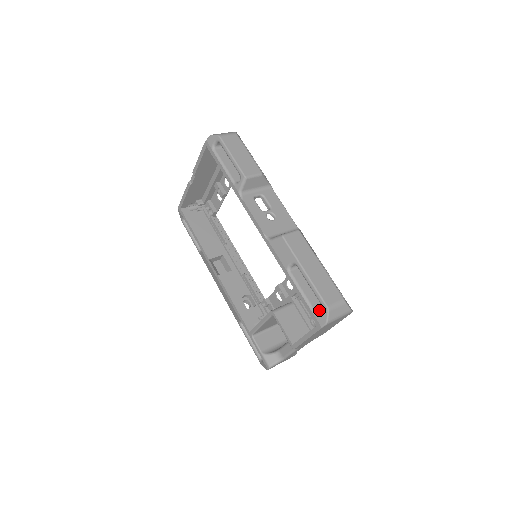
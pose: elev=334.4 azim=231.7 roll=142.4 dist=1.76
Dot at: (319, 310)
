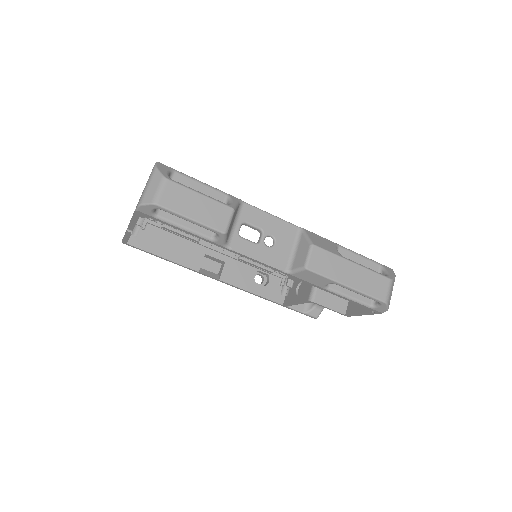
Dot at: (372, 301)
